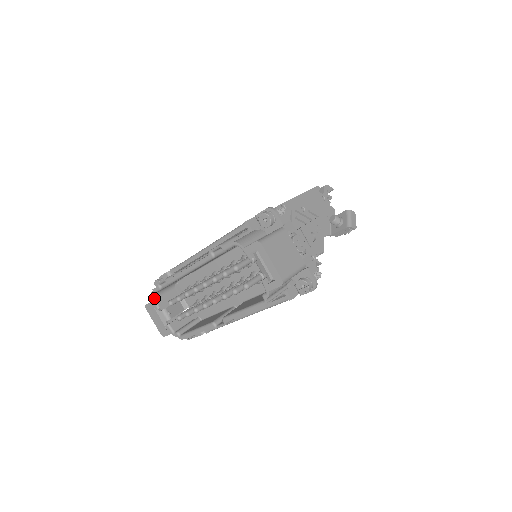
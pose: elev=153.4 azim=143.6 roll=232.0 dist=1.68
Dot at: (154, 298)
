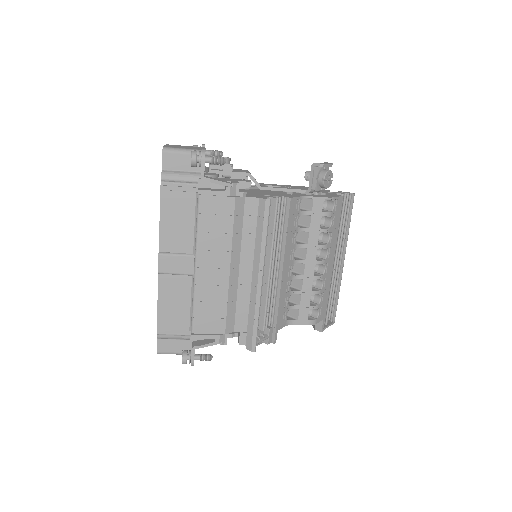
Dot at: occluded
